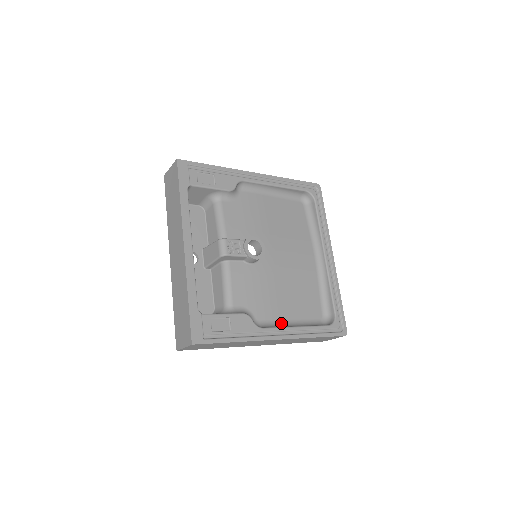
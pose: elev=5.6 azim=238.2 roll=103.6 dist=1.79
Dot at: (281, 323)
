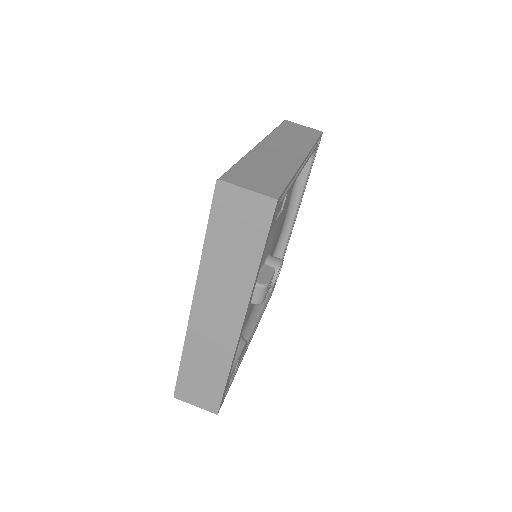
Dot at: (250, 317)
